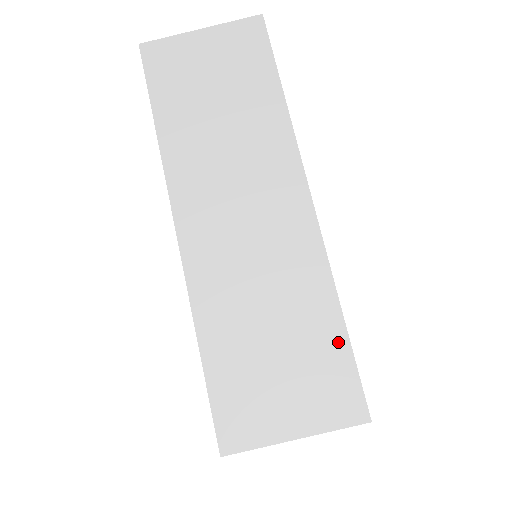
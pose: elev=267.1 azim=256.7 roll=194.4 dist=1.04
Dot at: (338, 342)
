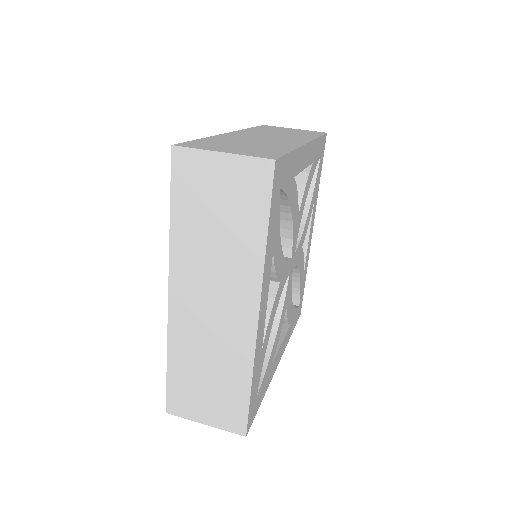
Dot at: (281, 151)
